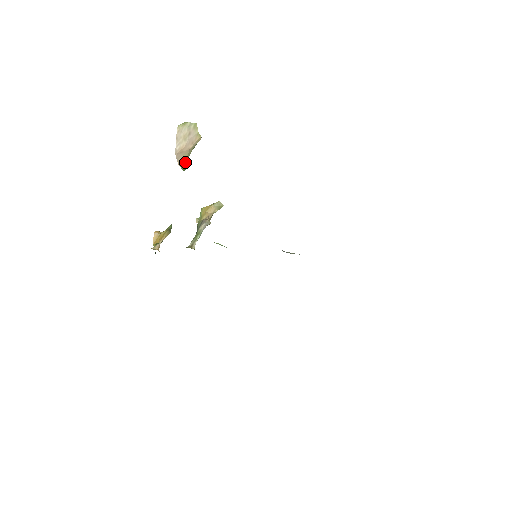
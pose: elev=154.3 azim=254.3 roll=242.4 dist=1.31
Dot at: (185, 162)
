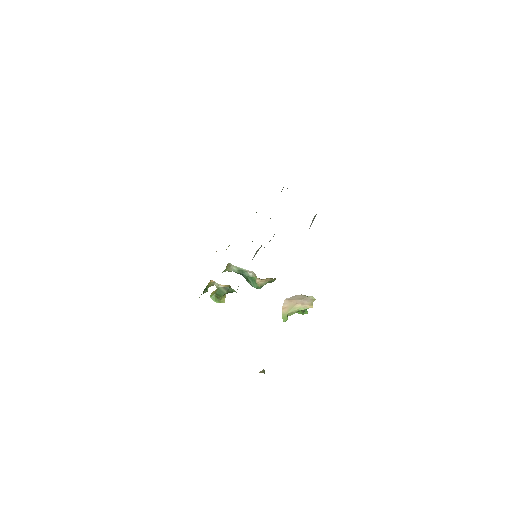
Dot at: (288, 312)
